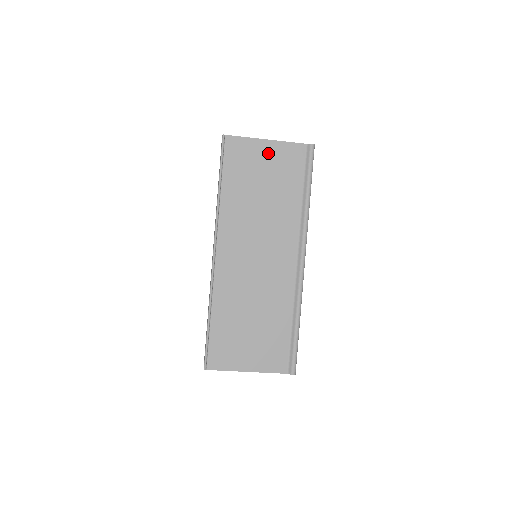
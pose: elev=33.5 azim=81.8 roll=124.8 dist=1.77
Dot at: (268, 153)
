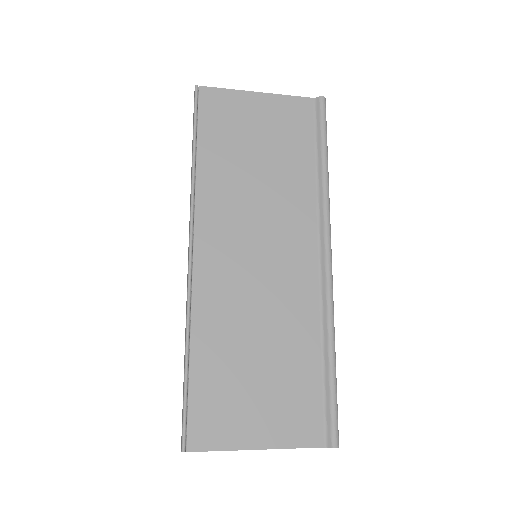
Dot at: (262, 109)
